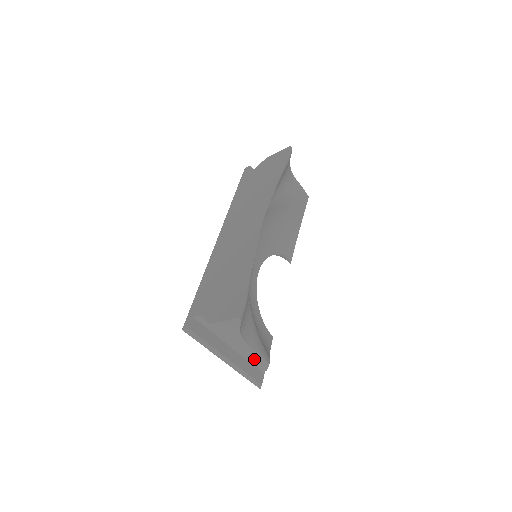
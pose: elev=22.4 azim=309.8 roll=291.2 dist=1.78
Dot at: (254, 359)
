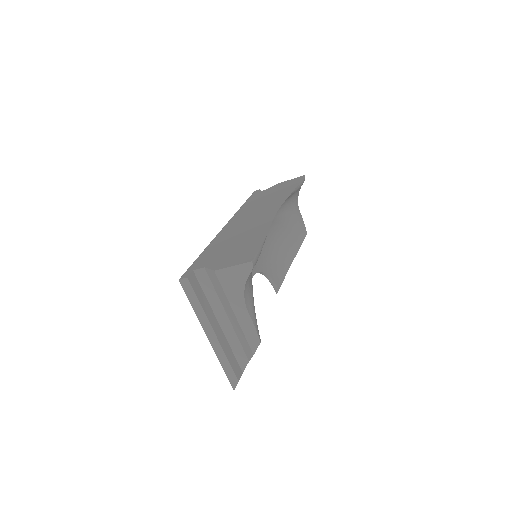
Dot at: (245, 333)
